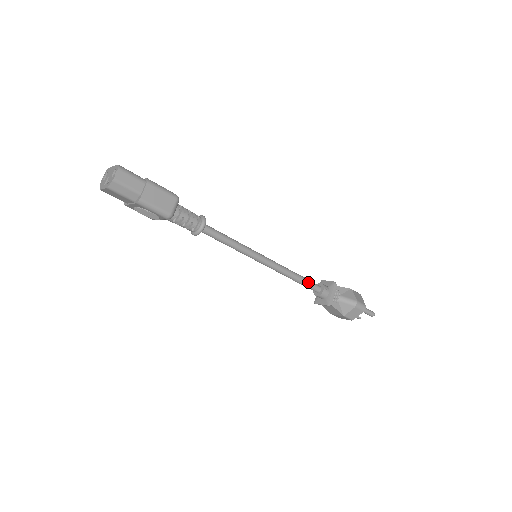
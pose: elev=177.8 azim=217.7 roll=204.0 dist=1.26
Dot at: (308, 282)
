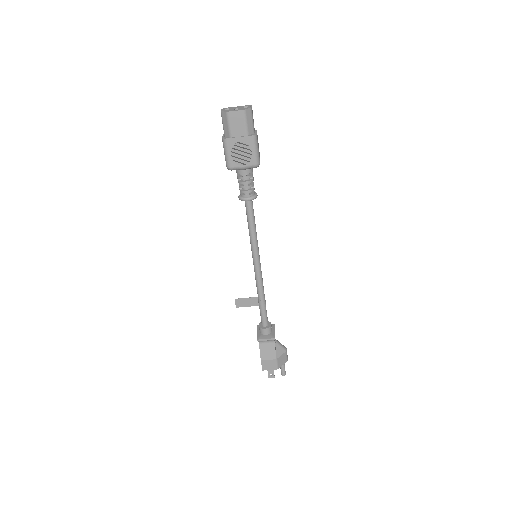
Dot at: occluded
